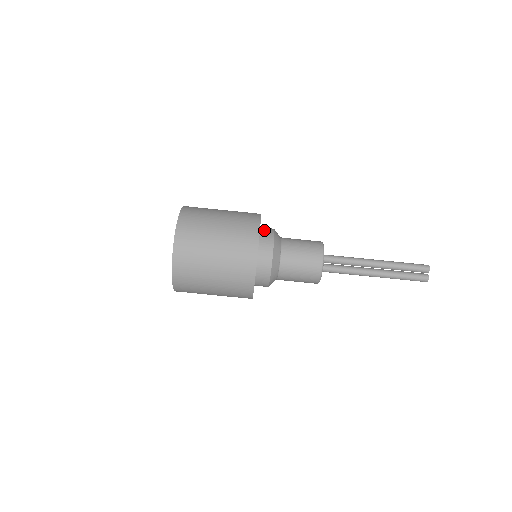
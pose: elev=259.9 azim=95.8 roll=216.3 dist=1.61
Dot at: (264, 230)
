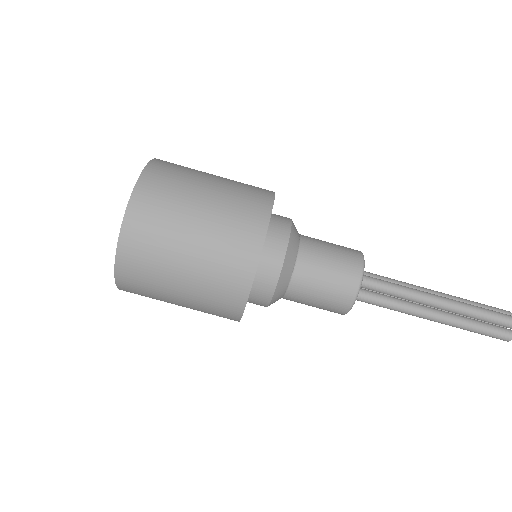
Dot at: (275, 225)
